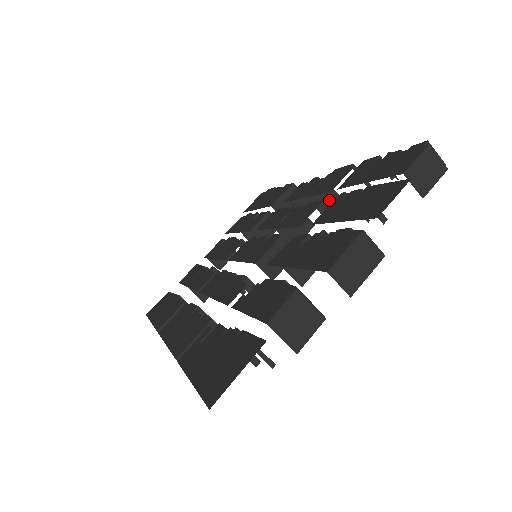
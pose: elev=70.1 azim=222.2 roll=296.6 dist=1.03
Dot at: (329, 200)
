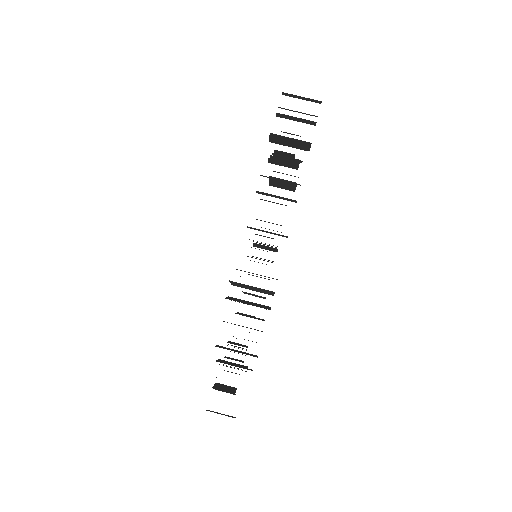
Dot at: occluded
